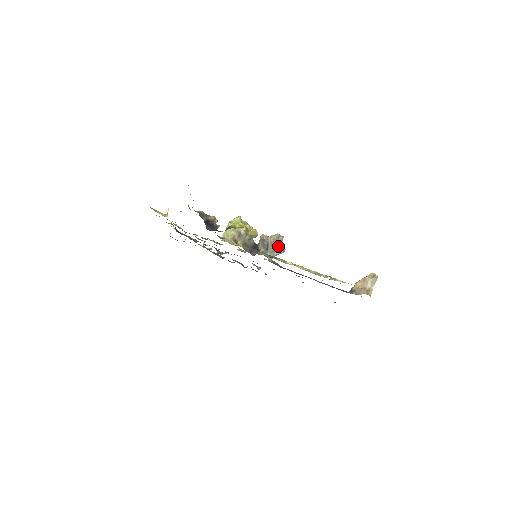
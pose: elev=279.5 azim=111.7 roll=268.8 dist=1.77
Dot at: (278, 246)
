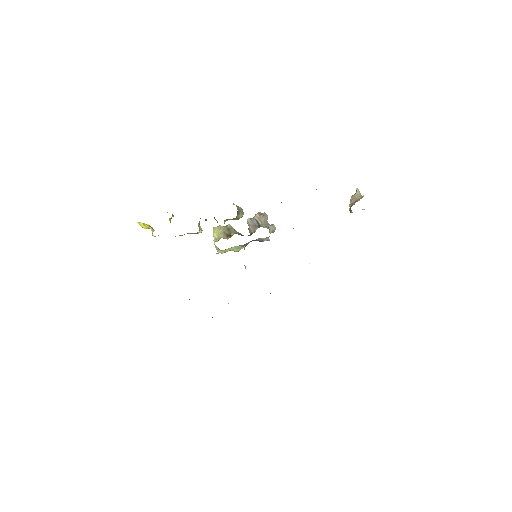
Dot at: (267, 221)
